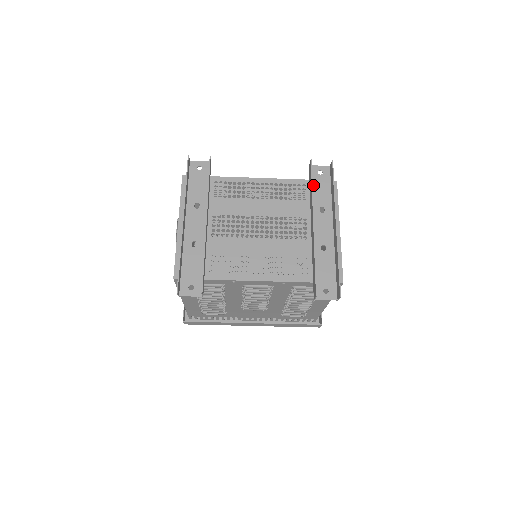
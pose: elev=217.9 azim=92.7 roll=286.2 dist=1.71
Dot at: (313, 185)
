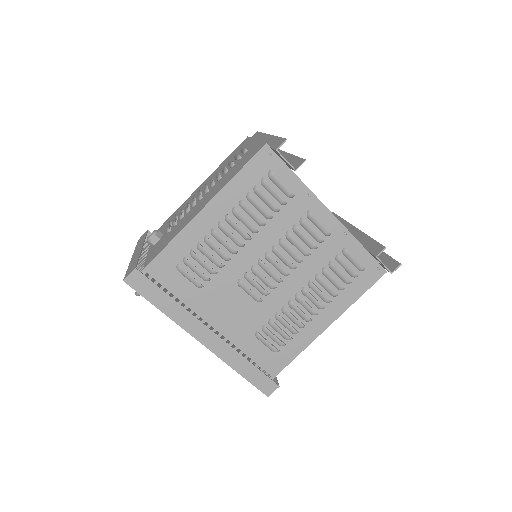
Dot at: occluded
